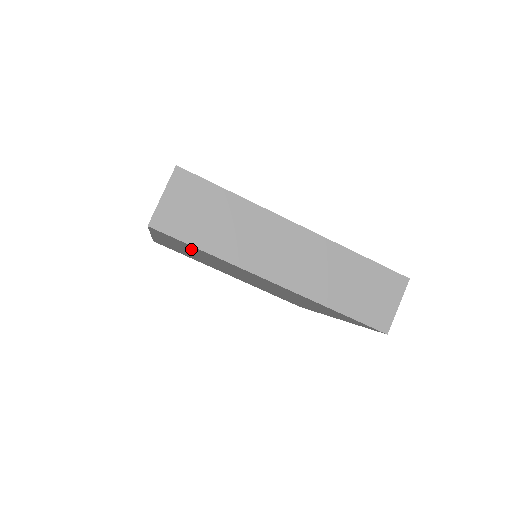
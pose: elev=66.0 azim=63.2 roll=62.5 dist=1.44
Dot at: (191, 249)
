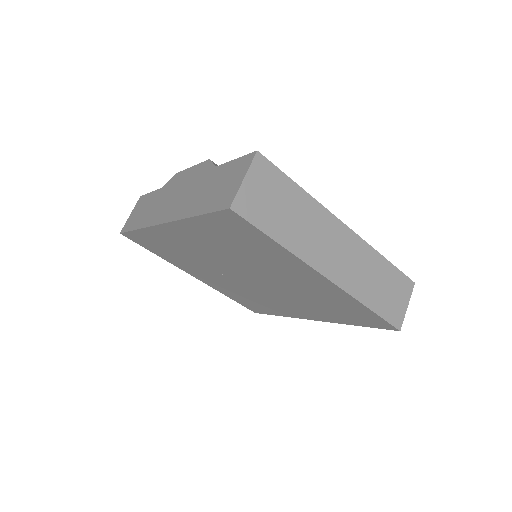
Dot at: (236, 240)
